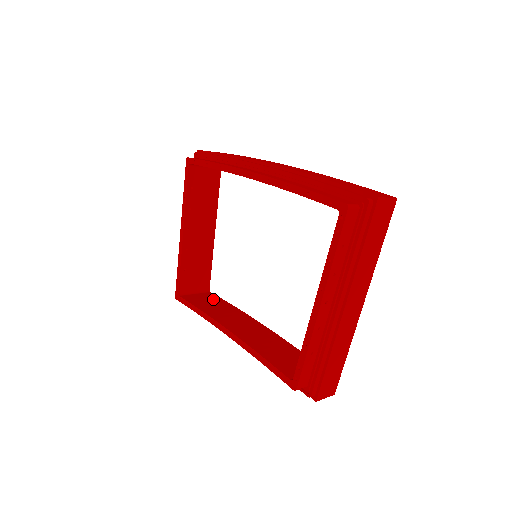
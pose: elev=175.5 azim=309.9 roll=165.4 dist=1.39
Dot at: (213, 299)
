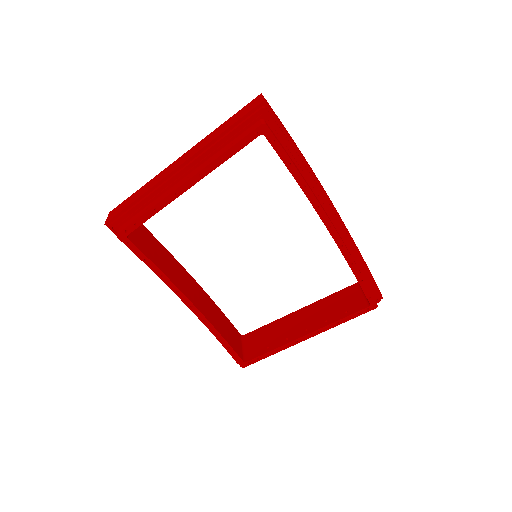
Dot at: (150, 238)
